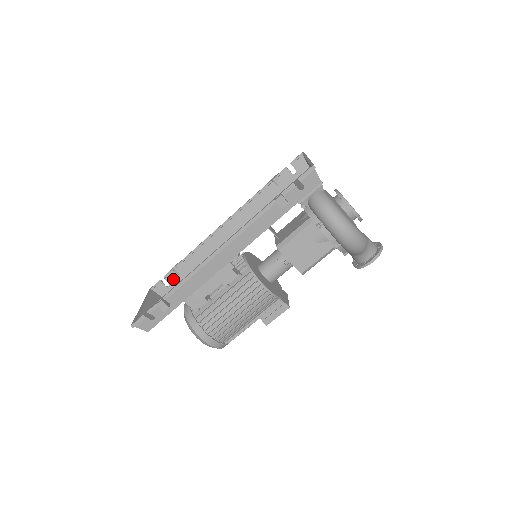
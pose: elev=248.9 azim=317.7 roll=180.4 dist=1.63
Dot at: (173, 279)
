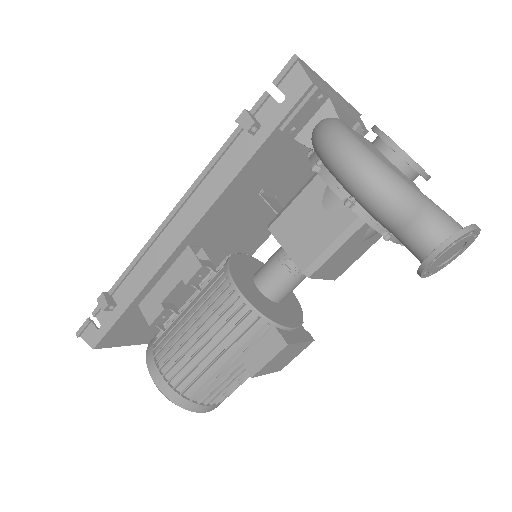
Dot at: occluded
